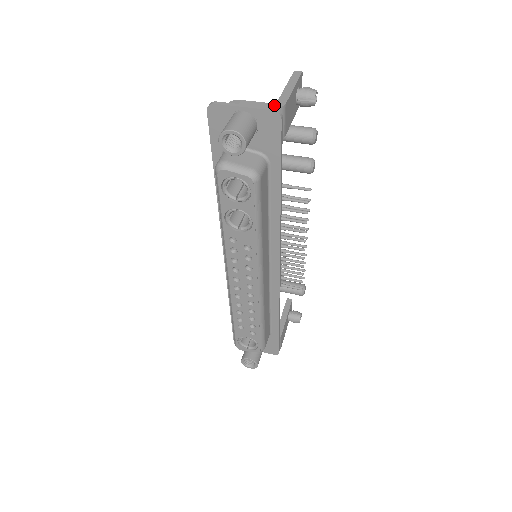
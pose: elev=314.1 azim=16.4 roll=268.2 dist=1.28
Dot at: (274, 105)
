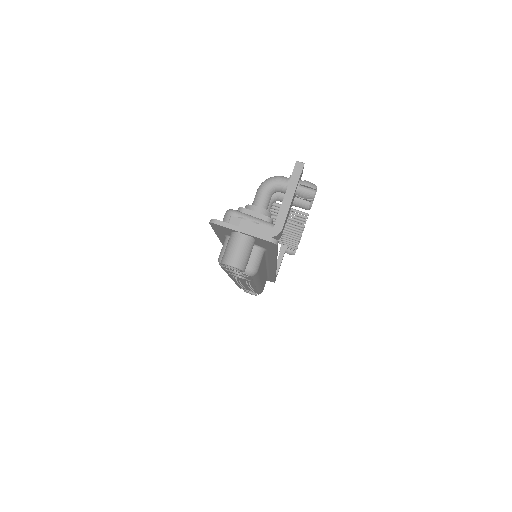
Dot at: (271, 232)
